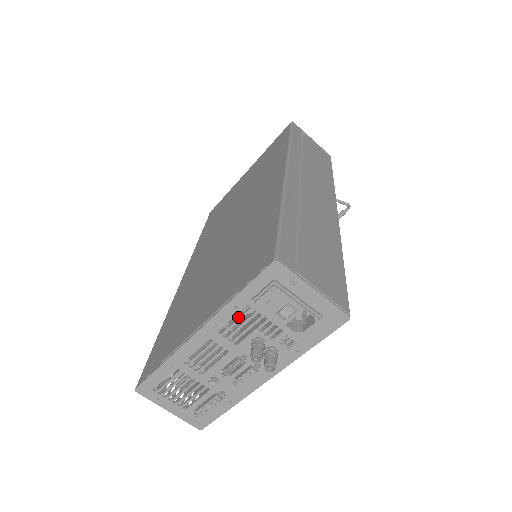
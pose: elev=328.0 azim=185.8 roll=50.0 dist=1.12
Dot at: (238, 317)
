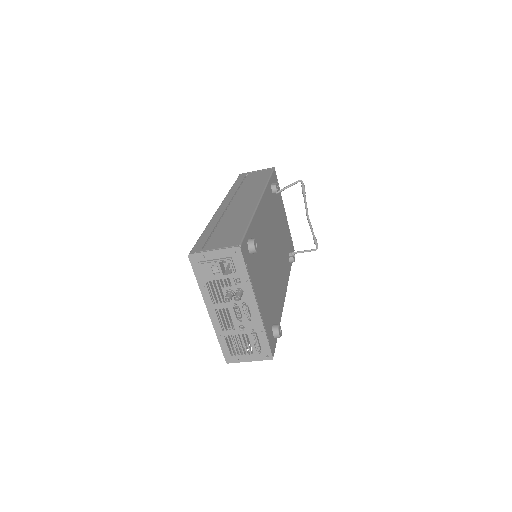
Dot at: (211, 290)
